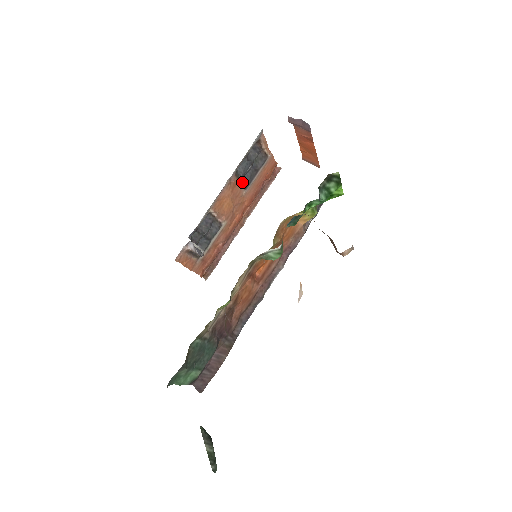
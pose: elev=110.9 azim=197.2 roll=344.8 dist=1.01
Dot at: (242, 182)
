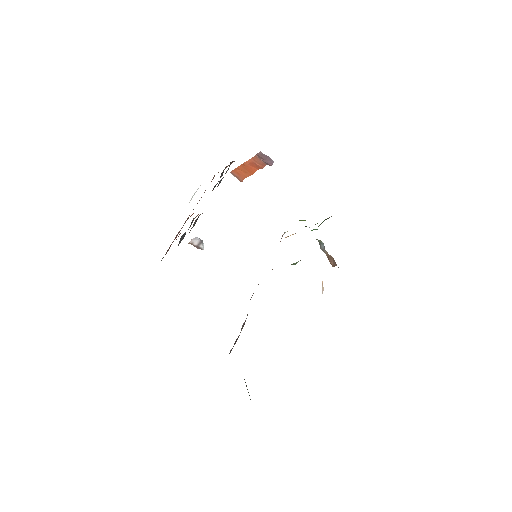
Dot at: occluded
